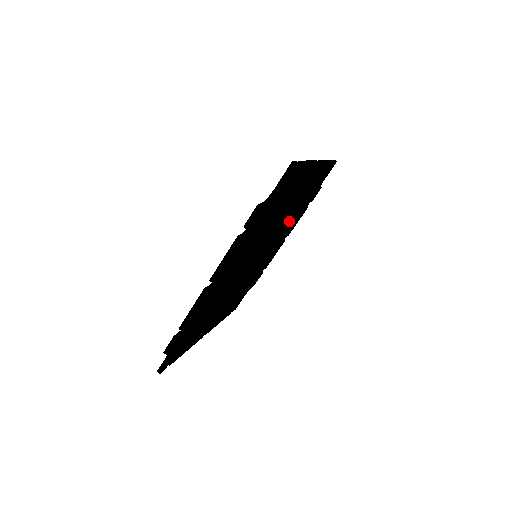
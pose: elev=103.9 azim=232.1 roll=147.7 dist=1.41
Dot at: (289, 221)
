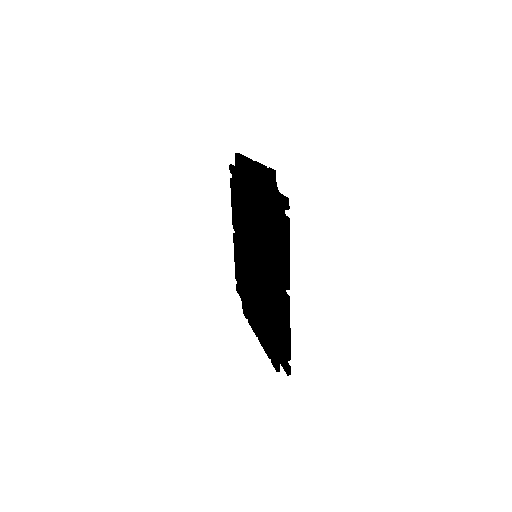
Dot at: occluded
